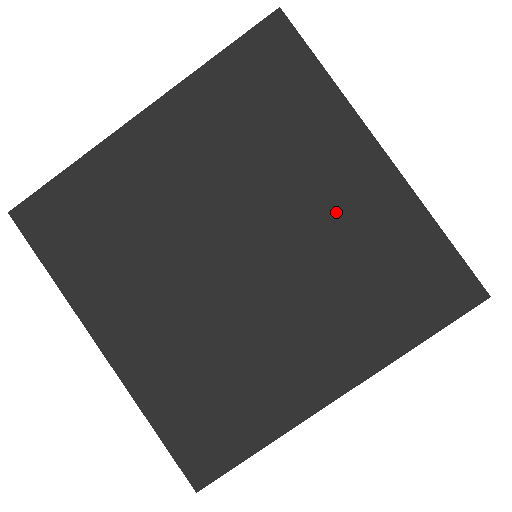
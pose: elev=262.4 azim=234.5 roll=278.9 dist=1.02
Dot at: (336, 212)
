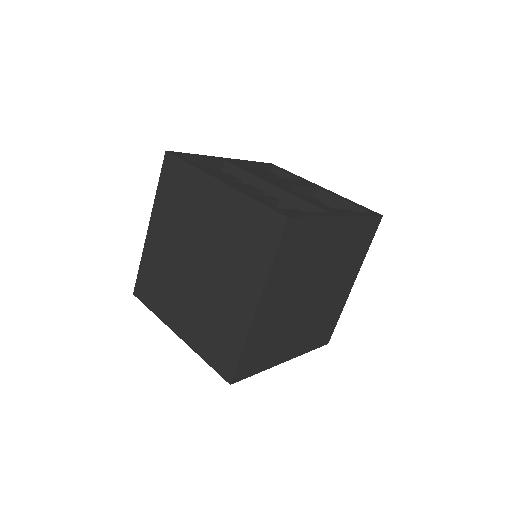
Dot at: (336, 249)
